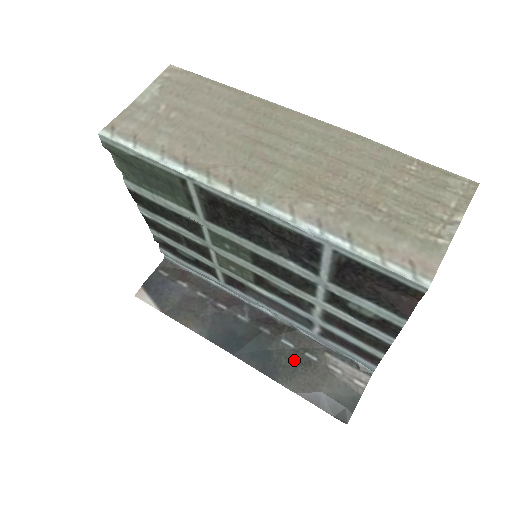
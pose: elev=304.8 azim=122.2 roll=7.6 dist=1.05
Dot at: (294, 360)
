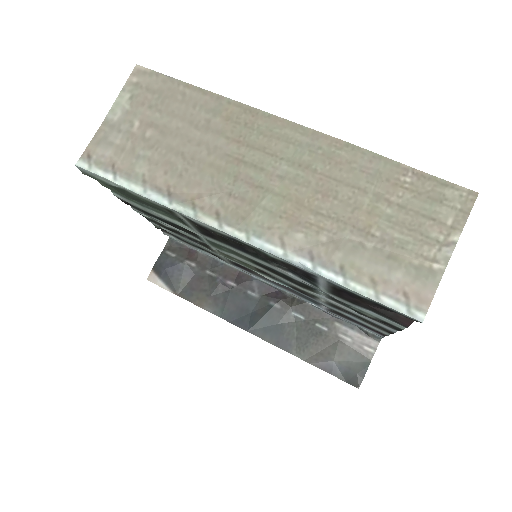
Dot at: (305, 331)
